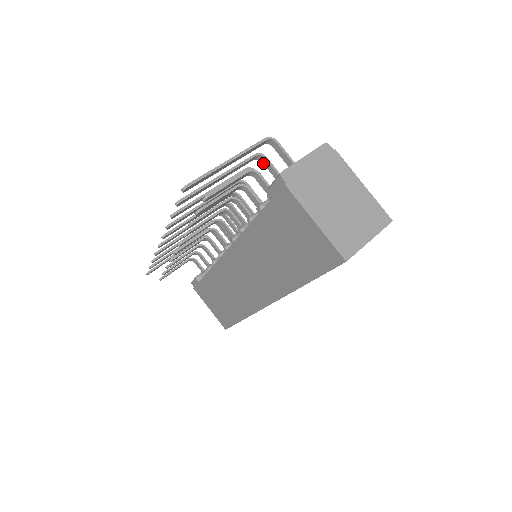
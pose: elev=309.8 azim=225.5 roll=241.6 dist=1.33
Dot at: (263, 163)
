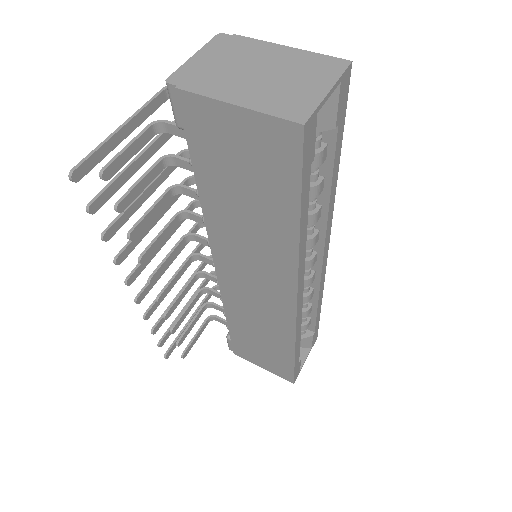
Dot at: occluded
